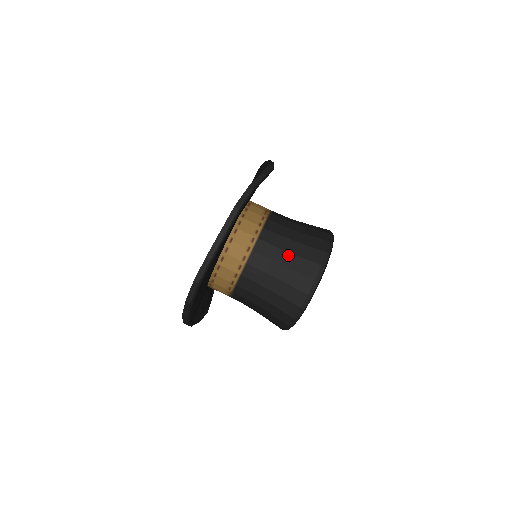
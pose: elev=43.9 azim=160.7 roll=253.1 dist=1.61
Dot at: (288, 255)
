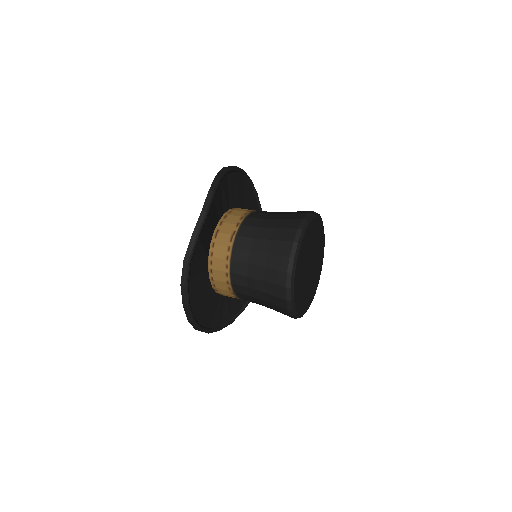
Dot at: (258, 282)
